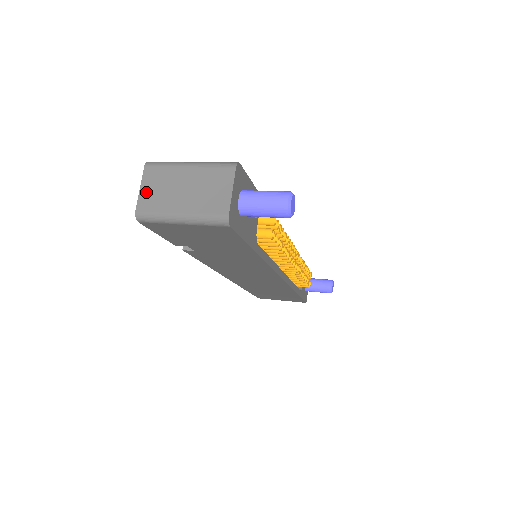
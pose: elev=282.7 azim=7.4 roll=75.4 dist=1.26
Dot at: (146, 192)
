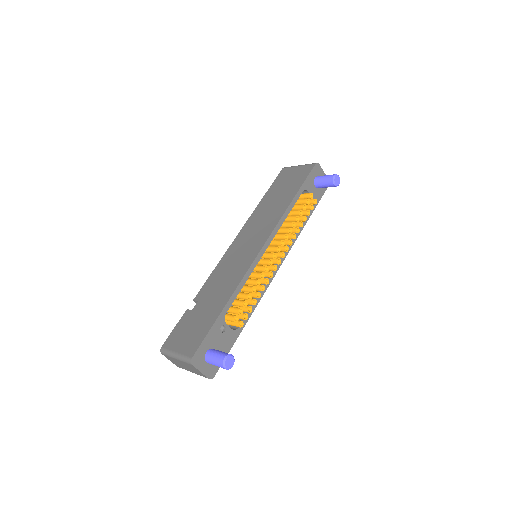
Dot at: (173, 362)
